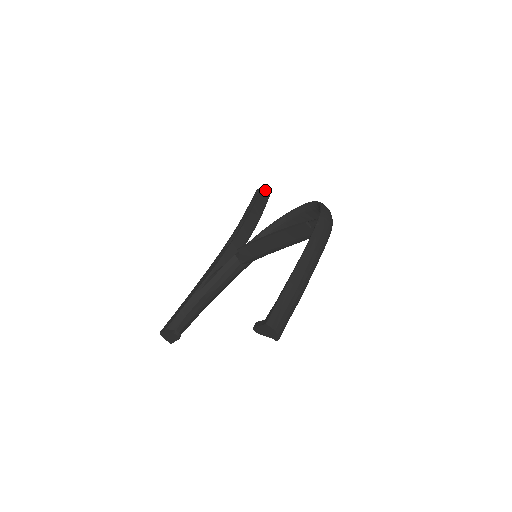
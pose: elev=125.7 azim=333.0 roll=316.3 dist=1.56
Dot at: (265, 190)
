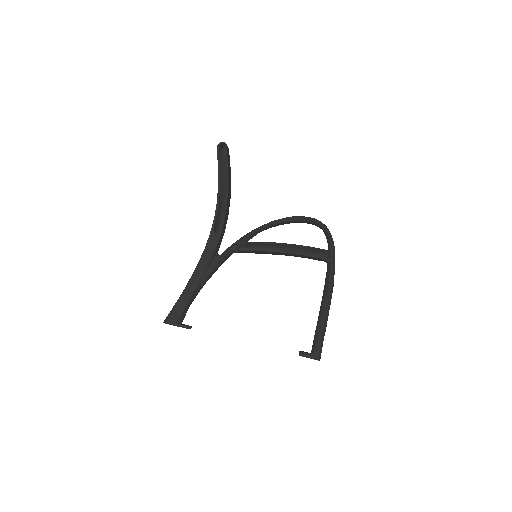
Dot at: (227, 146)
